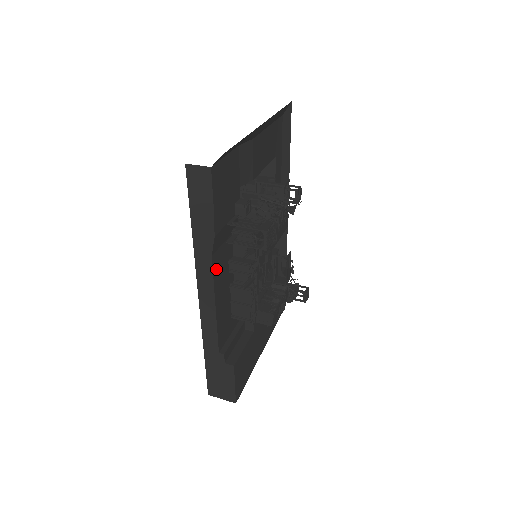
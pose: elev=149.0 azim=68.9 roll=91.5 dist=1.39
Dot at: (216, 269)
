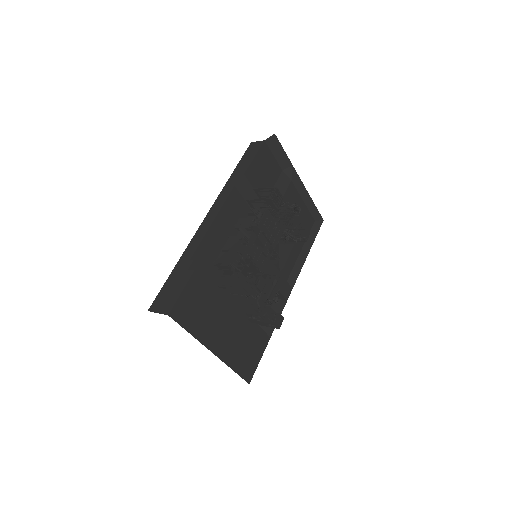
Dot at: (231, 200)
